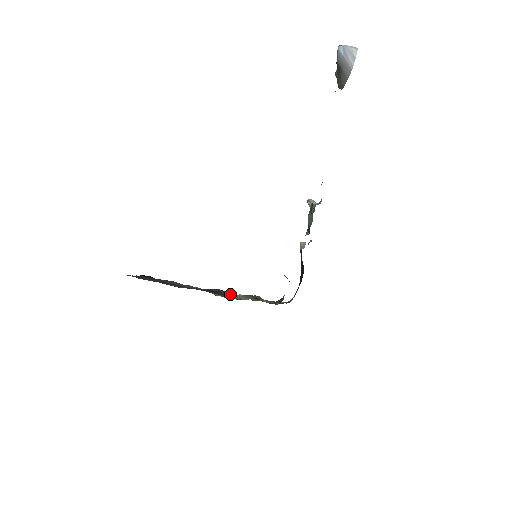
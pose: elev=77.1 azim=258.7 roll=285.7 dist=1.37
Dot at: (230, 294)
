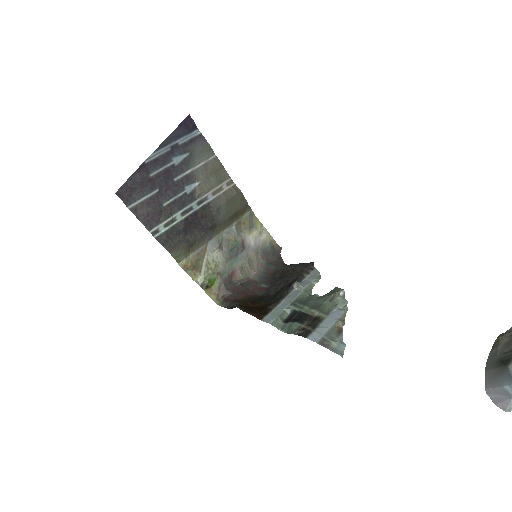
Dot at: (227, 222)
